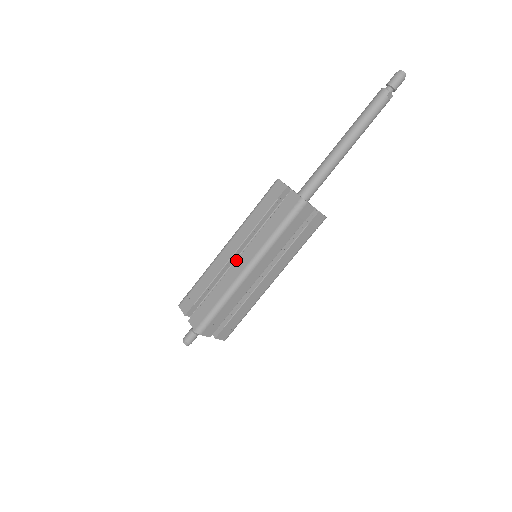
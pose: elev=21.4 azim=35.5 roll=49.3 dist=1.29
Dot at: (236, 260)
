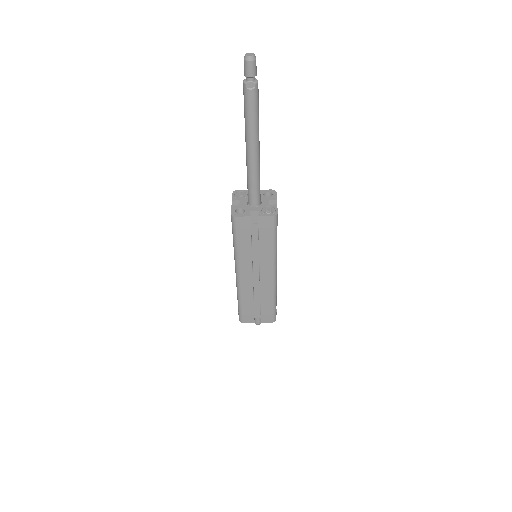
Dot at: occluded
